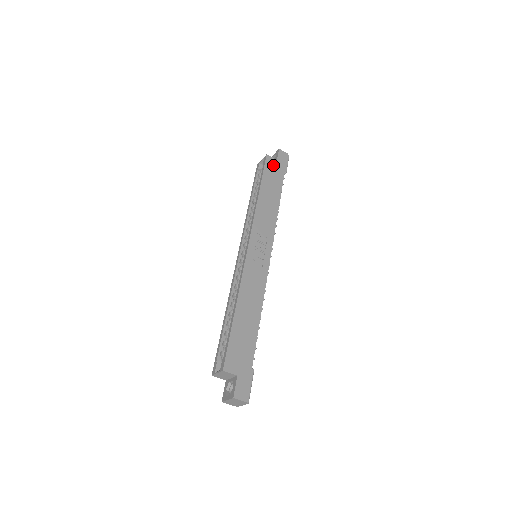
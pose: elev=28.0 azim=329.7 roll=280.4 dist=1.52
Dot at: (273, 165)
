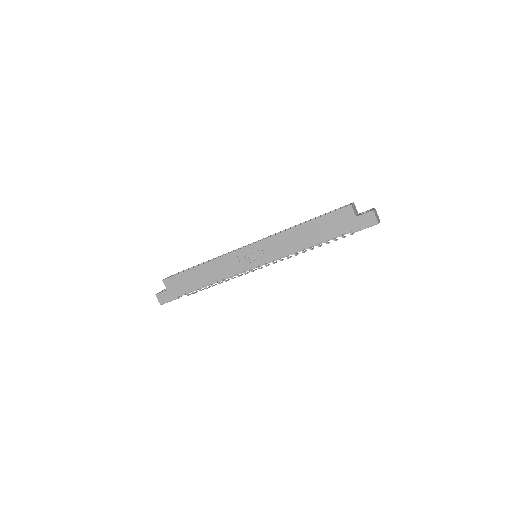
Dot at: (345, 217)
